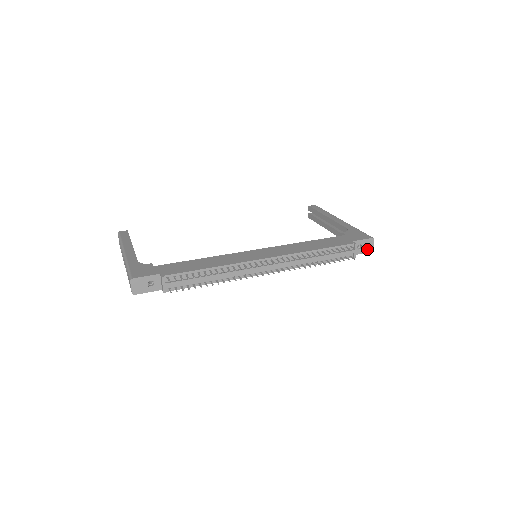
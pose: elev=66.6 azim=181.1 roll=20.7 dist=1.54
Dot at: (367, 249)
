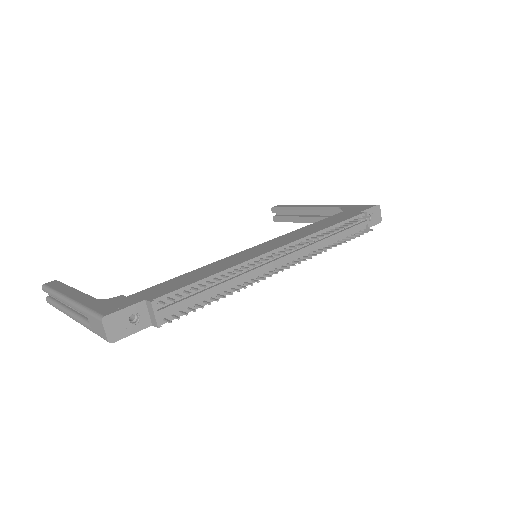
Dot at: (376, 220)
